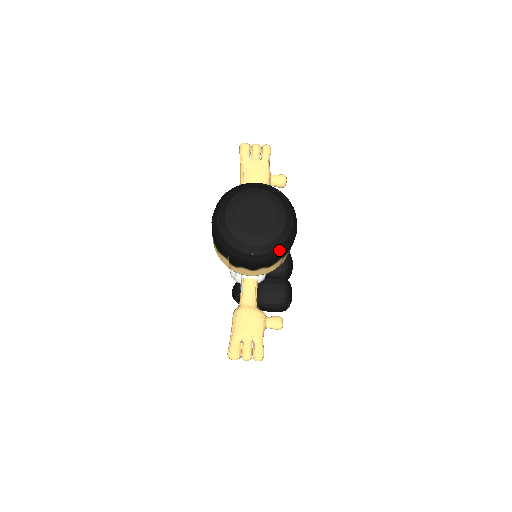
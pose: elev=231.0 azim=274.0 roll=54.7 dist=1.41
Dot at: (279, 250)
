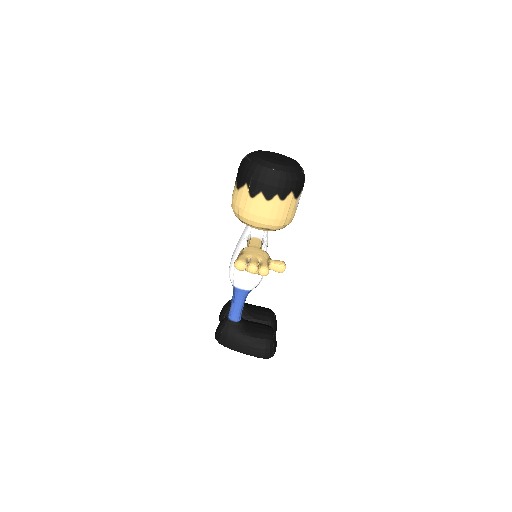
Dot at: (293, 176)
